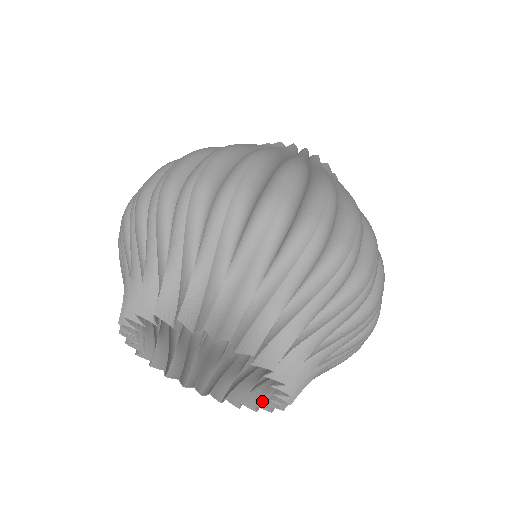
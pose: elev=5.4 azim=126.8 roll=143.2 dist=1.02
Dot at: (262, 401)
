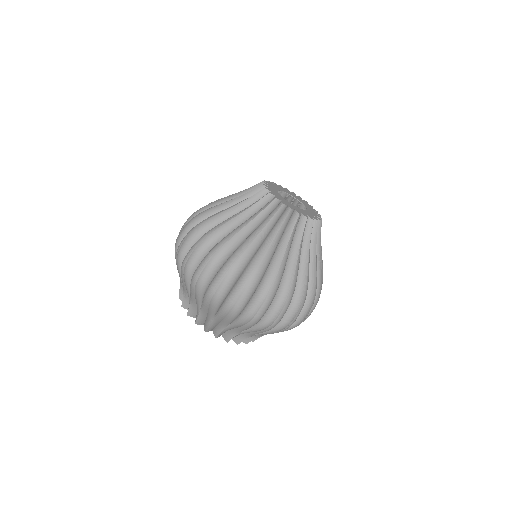
Dot at: occluded
